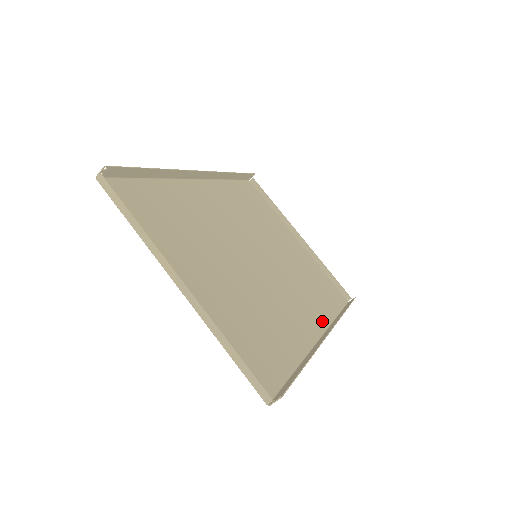
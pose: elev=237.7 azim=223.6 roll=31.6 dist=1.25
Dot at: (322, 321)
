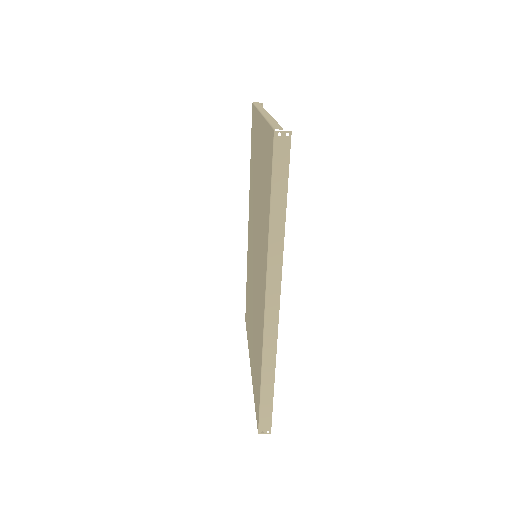
Dot at: occluded
